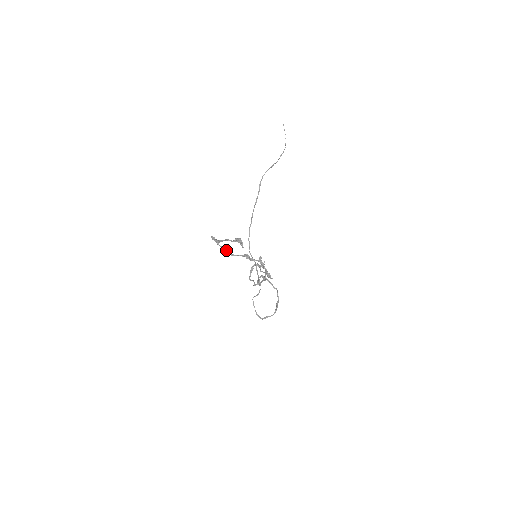
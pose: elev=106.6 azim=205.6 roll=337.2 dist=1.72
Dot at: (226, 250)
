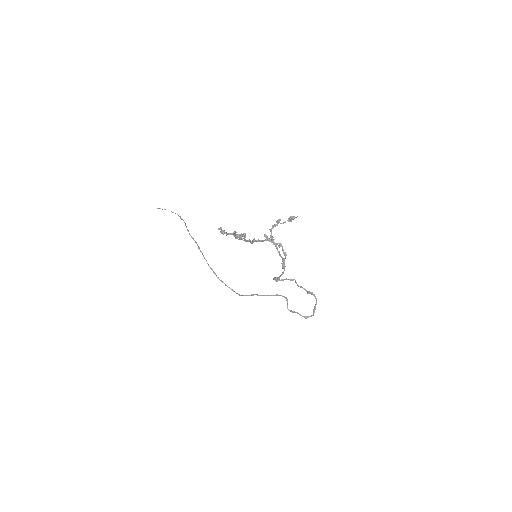
Dot at: (239, 238)
